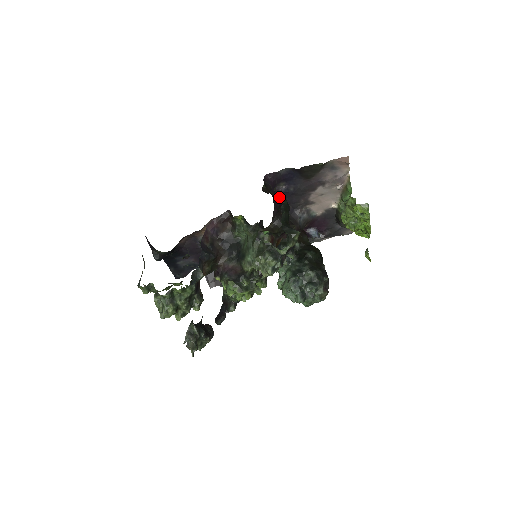
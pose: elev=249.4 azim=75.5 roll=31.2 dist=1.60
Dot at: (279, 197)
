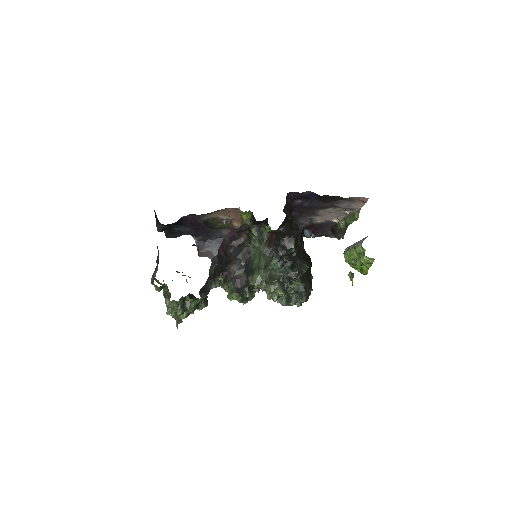
Dot at: (292, 208)
